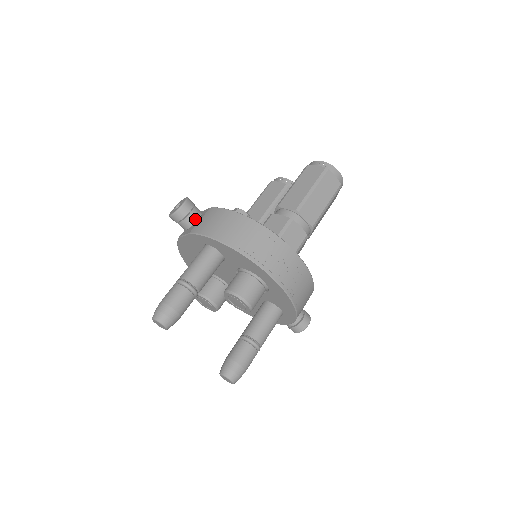
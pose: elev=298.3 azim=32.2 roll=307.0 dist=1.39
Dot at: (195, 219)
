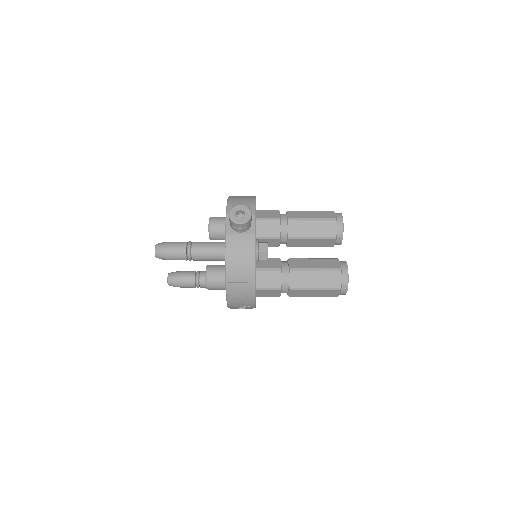
Dot at: (238, 231)
